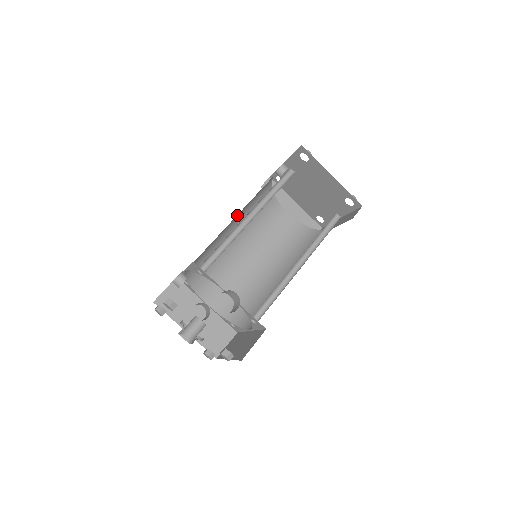
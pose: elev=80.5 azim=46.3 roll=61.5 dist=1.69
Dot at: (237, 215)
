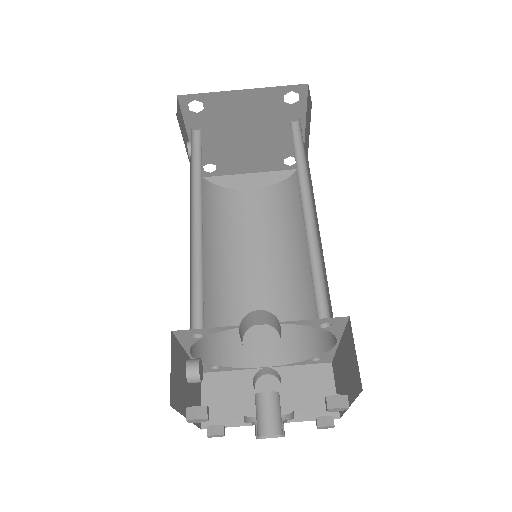
Dot at: occluded
